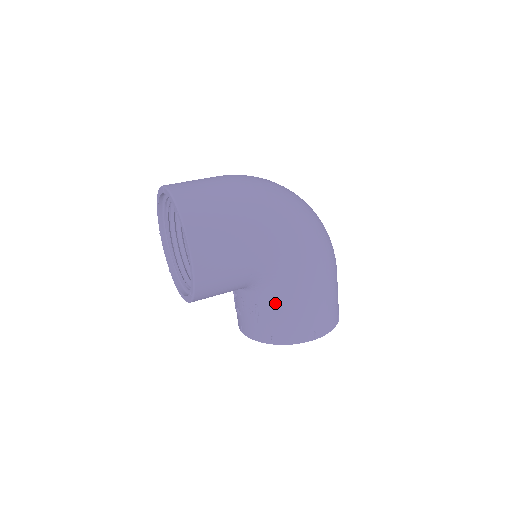
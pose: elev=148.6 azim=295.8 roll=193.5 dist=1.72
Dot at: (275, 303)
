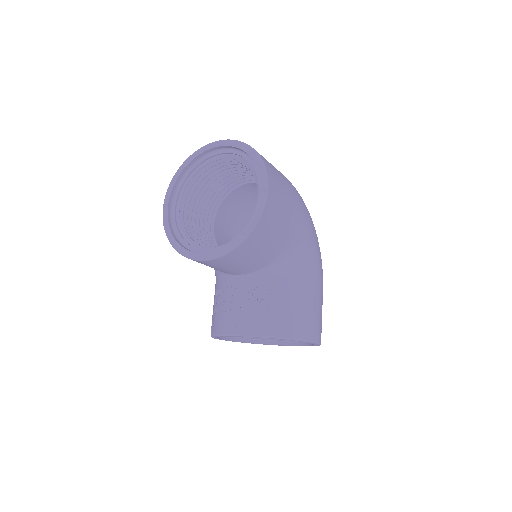
Dot at: (292, 288)
